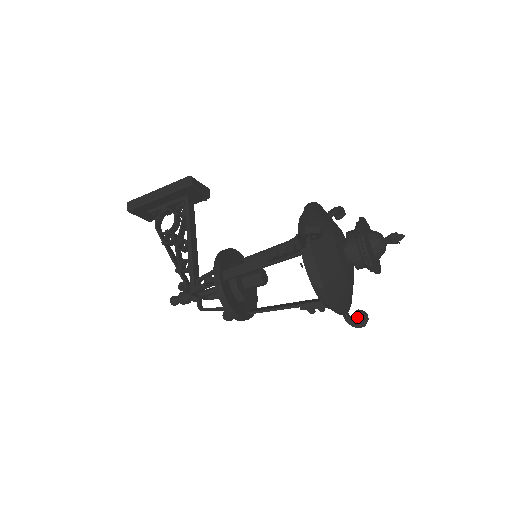
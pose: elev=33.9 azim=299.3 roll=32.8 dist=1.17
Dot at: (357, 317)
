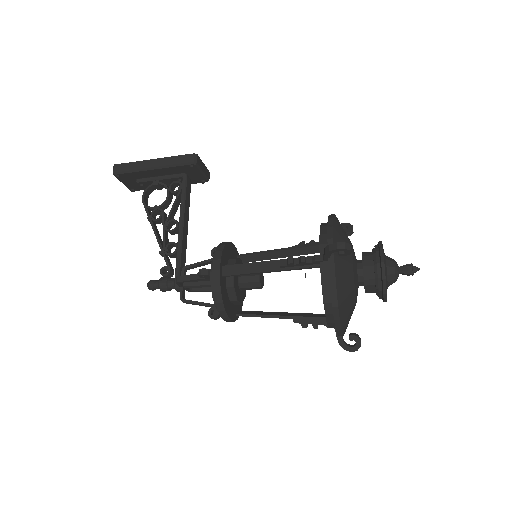
Dot at: (351, 340)
